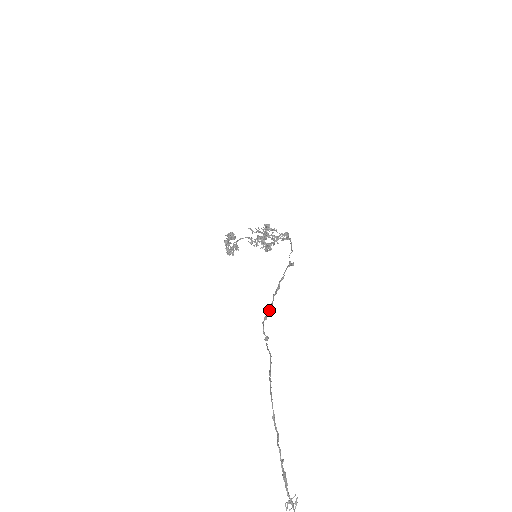
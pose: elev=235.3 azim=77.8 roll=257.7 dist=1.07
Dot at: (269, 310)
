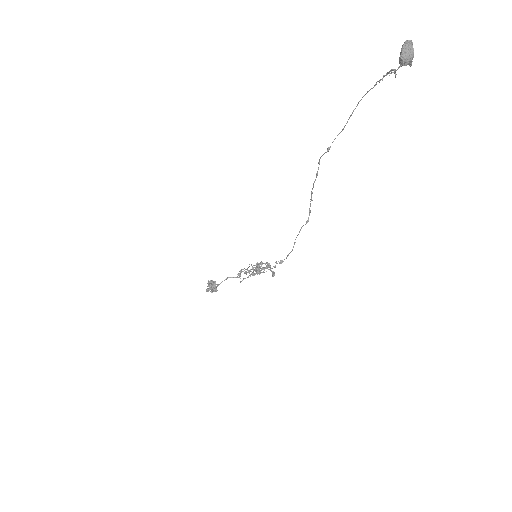
Dot at: (318, 169)
